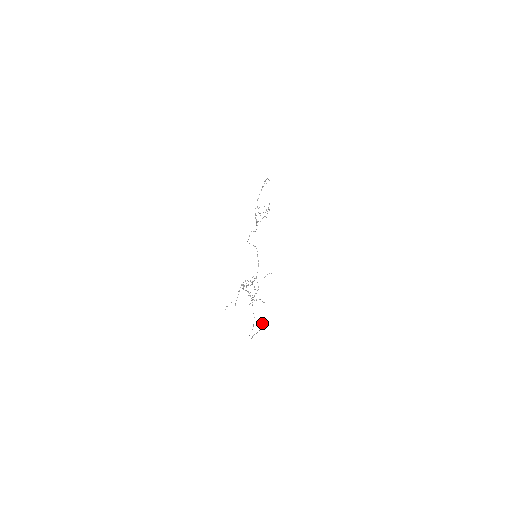
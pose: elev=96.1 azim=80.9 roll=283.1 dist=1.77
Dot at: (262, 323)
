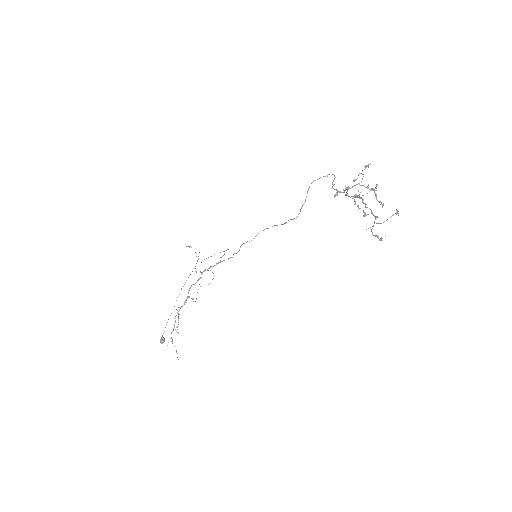
Dot at: (160, 340)
